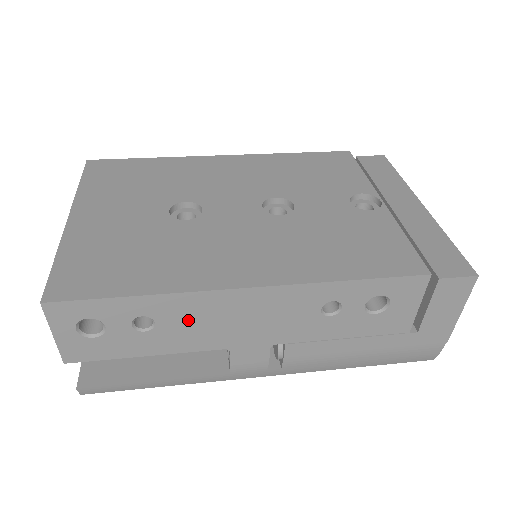
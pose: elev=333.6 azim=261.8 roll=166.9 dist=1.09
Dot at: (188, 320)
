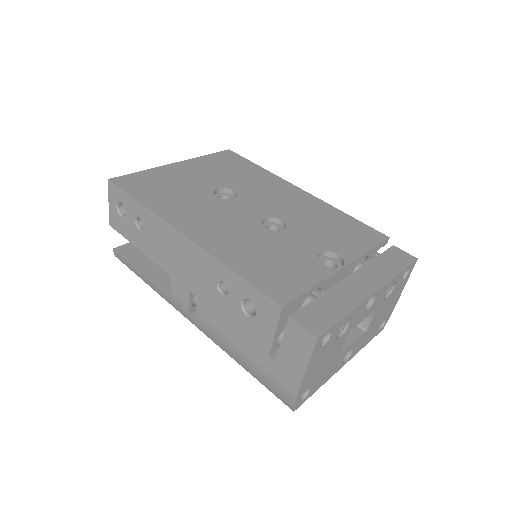
Dot at: (156, 237)
